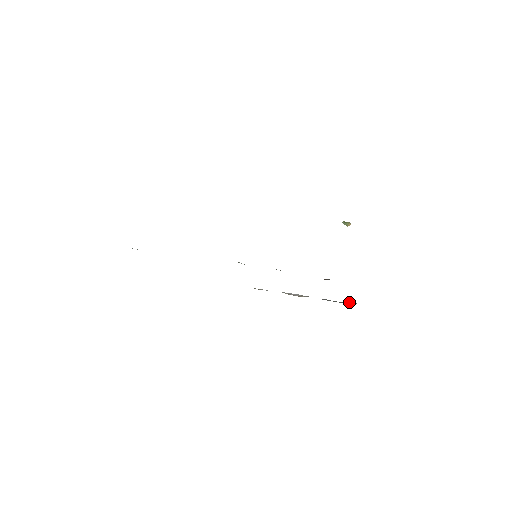
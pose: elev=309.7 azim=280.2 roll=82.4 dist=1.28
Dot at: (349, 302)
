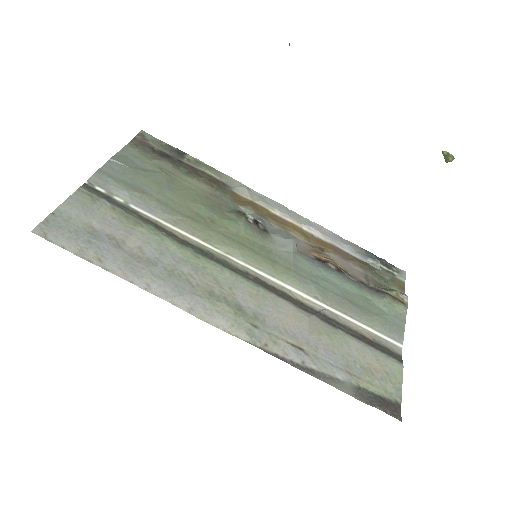
Dot at: (374, 259)
